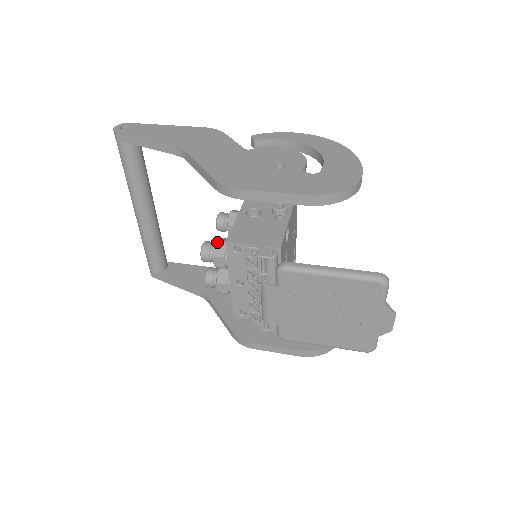
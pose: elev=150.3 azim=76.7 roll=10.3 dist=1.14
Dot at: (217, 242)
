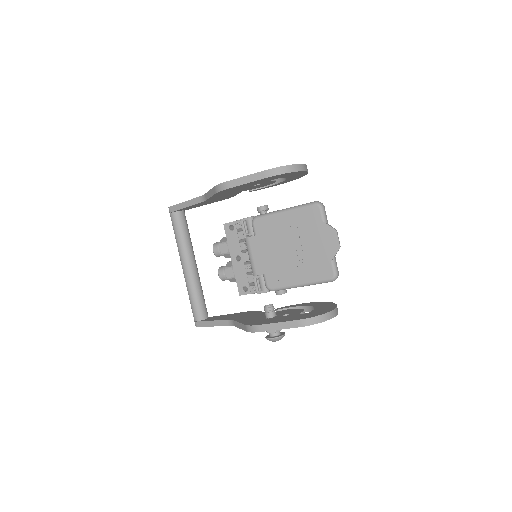
Dot at: (223, 237)
